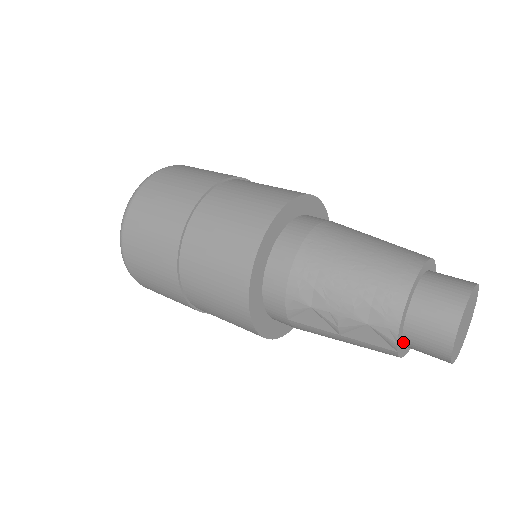
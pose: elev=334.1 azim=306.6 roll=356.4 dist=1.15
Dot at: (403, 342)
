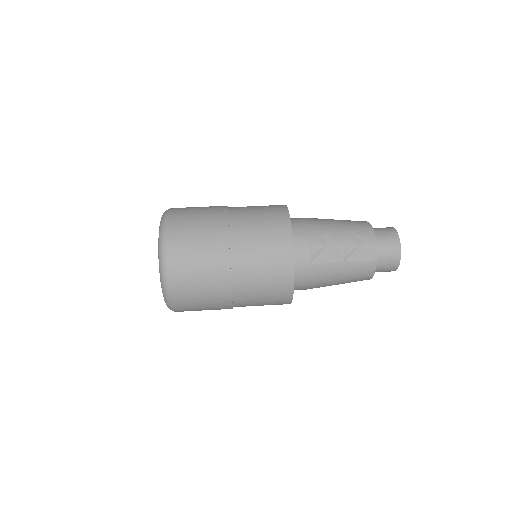
Dot at: occluded
